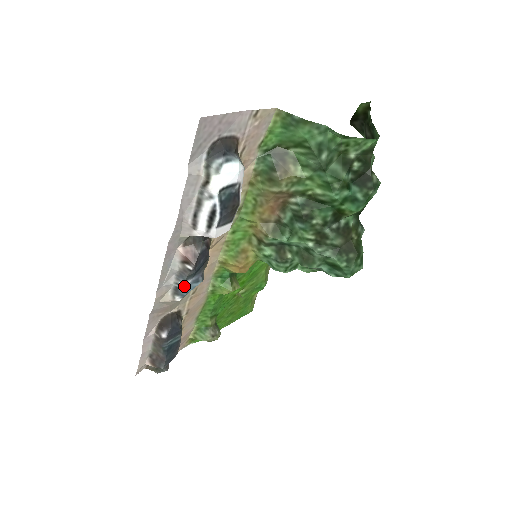
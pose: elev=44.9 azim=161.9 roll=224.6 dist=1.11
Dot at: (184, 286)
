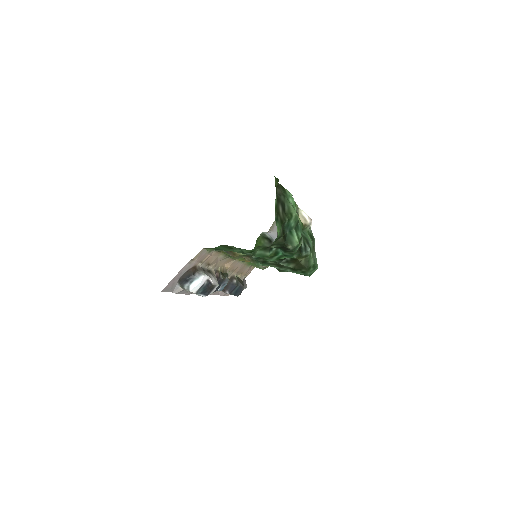
Dot at: (218, 290)
